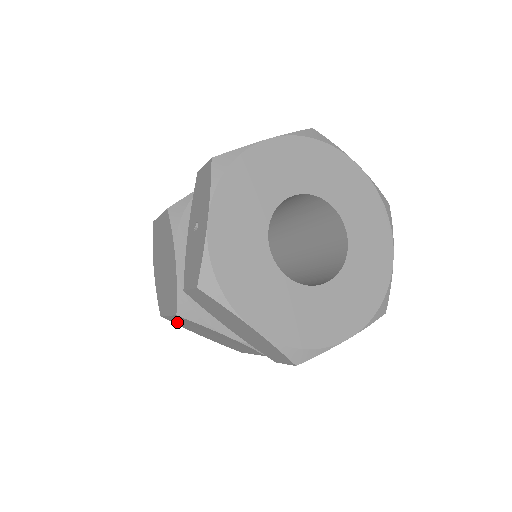
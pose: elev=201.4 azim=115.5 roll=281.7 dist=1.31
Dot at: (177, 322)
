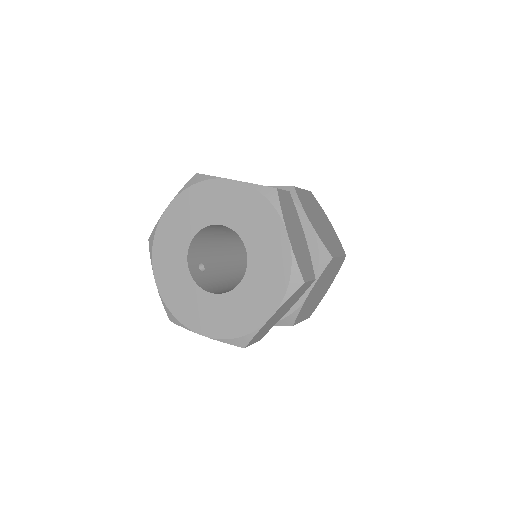
Dot at: occluded
